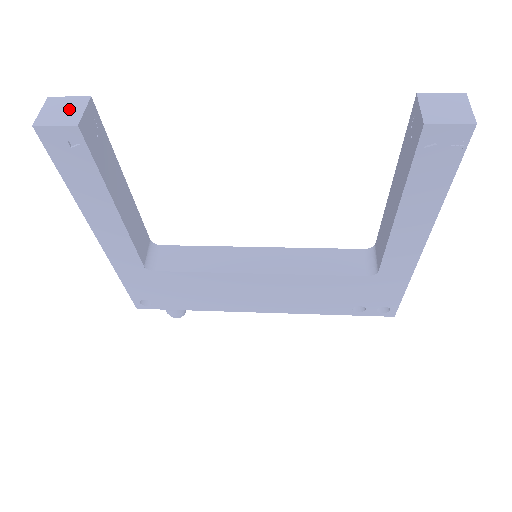
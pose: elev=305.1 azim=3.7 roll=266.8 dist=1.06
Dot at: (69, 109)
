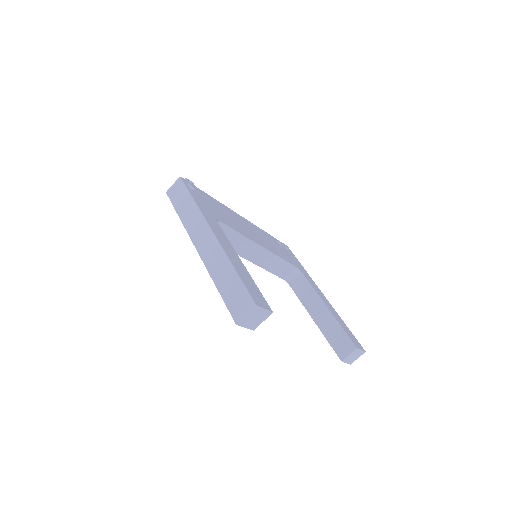
Dot at: (258, 319)
